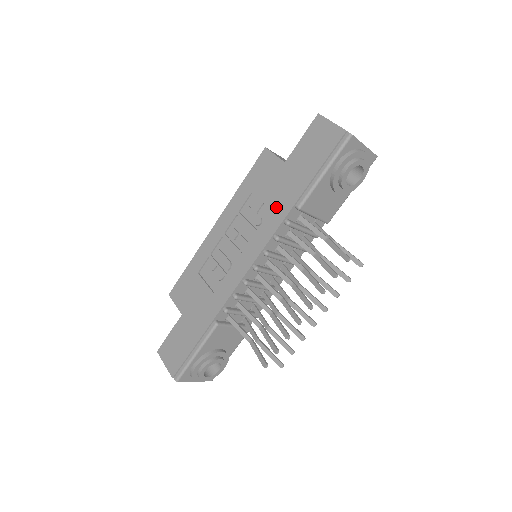
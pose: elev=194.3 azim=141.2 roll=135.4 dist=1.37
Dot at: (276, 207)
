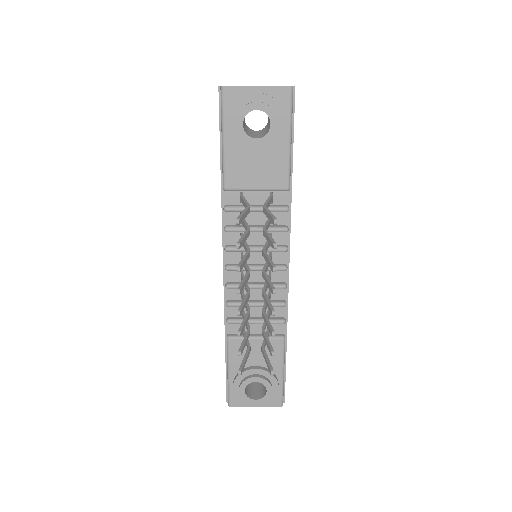
Dot at: occluded
